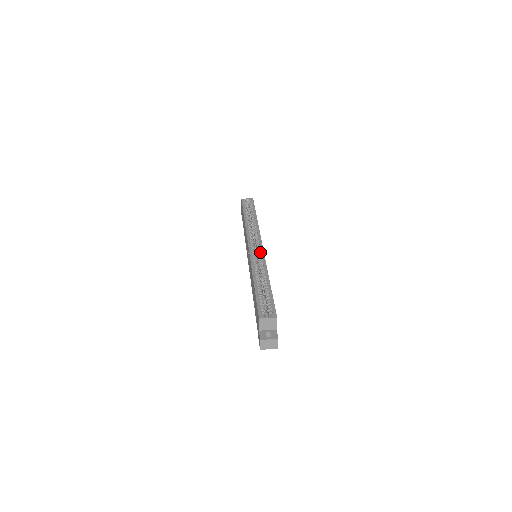
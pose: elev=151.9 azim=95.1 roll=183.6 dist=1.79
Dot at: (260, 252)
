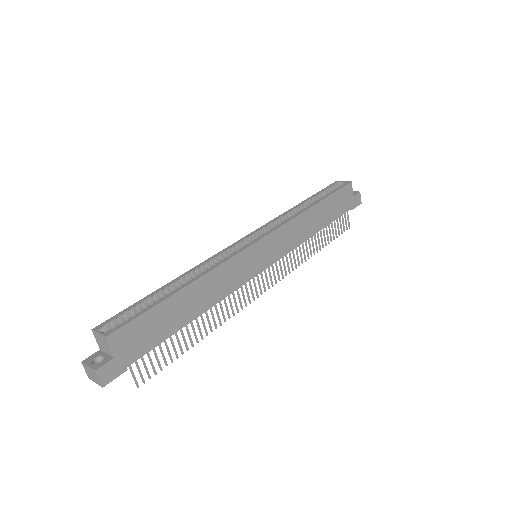
Dot at: (243, 248)
